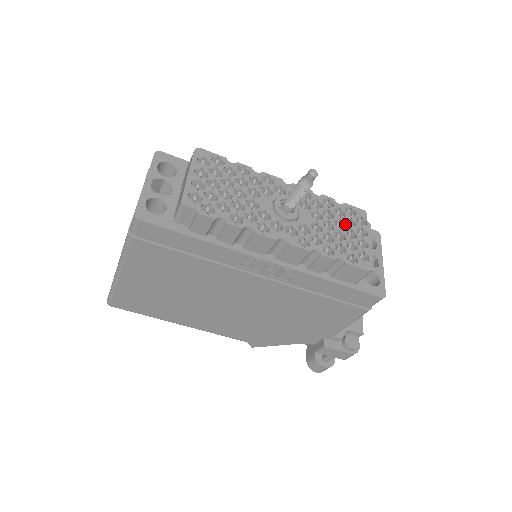
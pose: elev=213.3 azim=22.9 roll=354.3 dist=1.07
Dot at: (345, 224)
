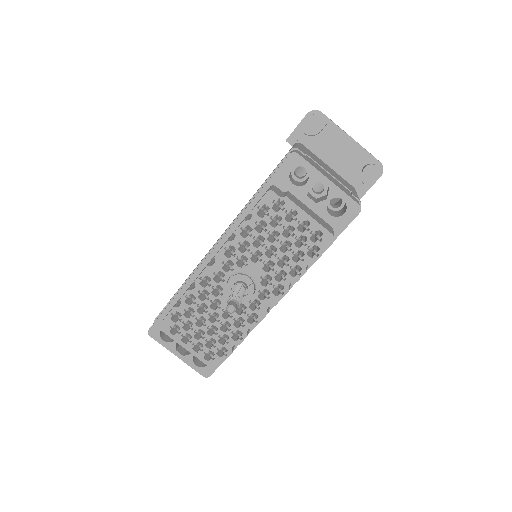
Dot at: (276, 230)
